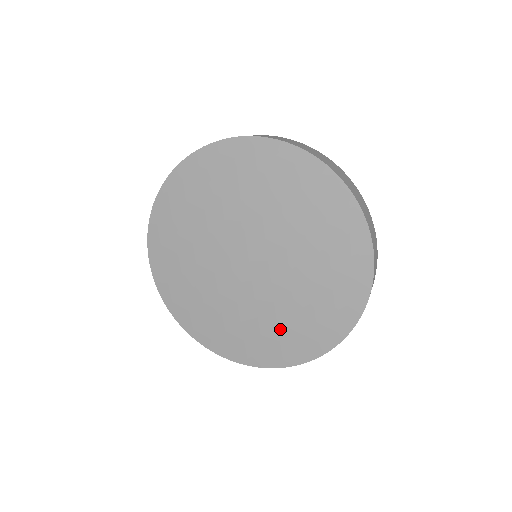
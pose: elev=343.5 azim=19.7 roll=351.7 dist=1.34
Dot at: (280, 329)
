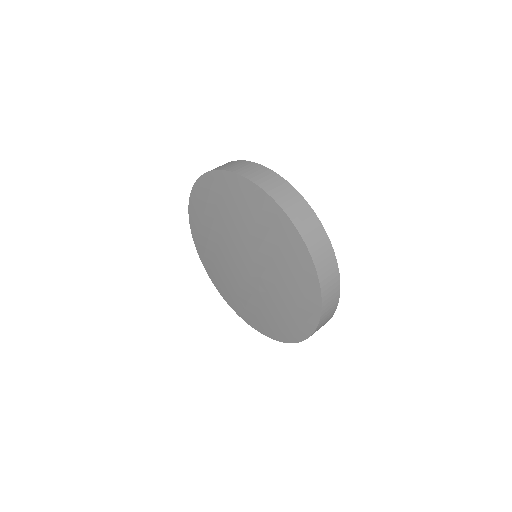
Dot at: (281, 313)
